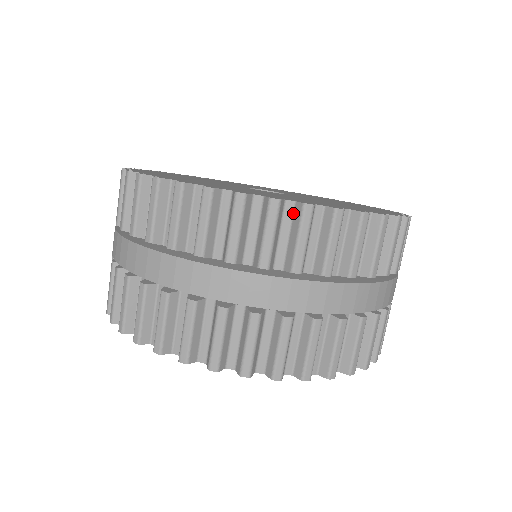
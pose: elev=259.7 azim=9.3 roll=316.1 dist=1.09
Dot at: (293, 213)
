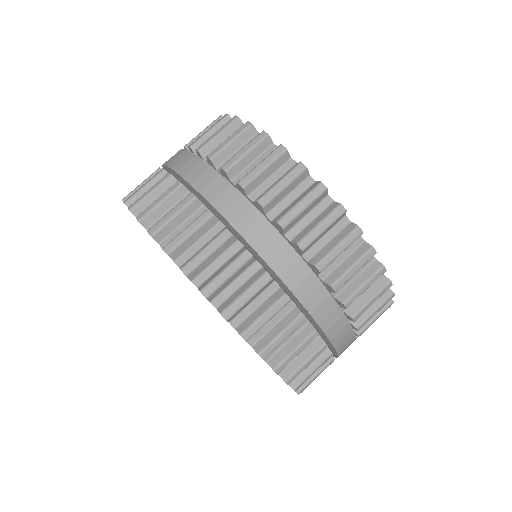
Dot at: occluded
